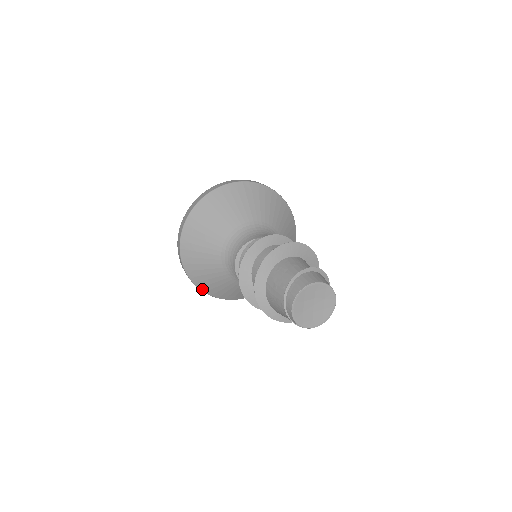
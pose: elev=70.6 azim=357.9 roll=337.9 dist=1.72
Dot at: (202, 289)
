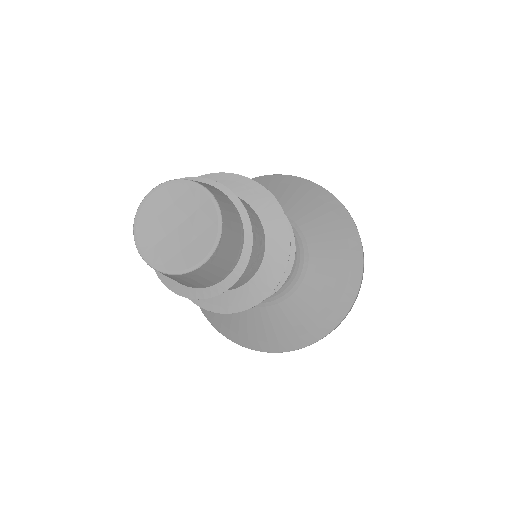
Dot at: occluded
